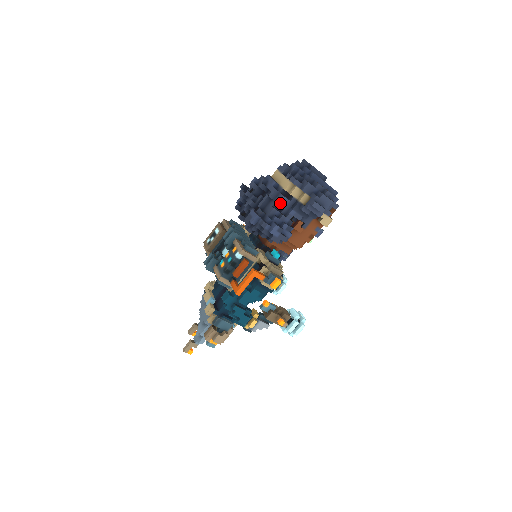
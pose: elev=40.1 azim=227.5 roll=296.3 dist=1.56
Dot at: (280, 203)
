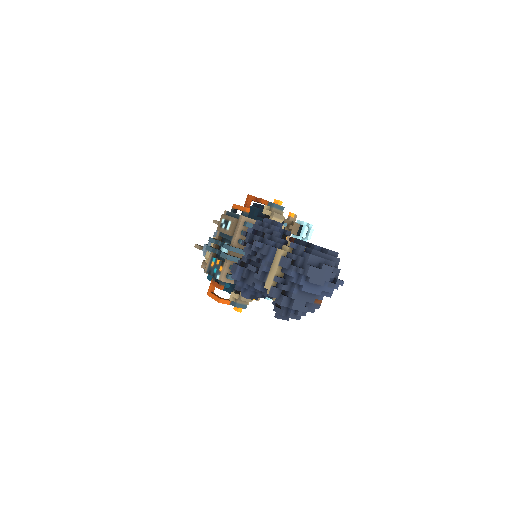
Dot at: (257, 289)
